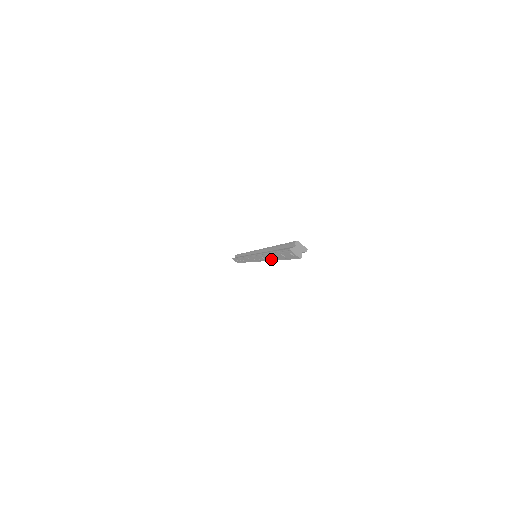
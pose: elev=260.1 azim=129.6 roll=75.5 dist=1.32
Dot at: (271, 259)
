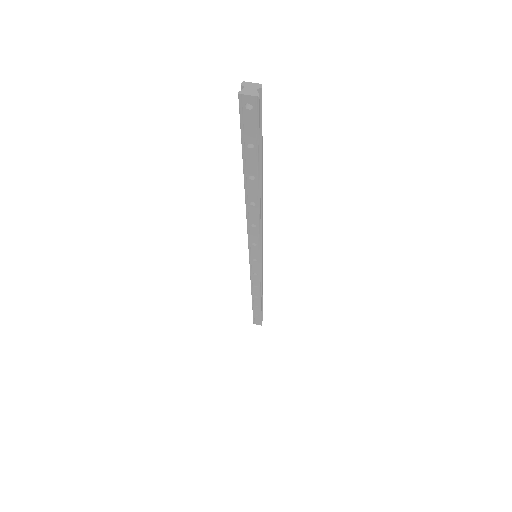
Dot at: (256, 205)
